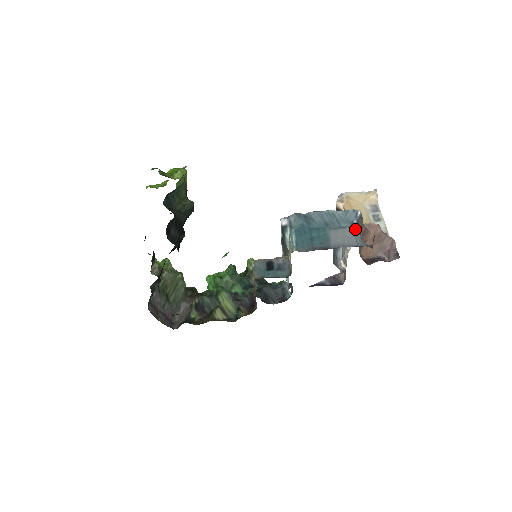
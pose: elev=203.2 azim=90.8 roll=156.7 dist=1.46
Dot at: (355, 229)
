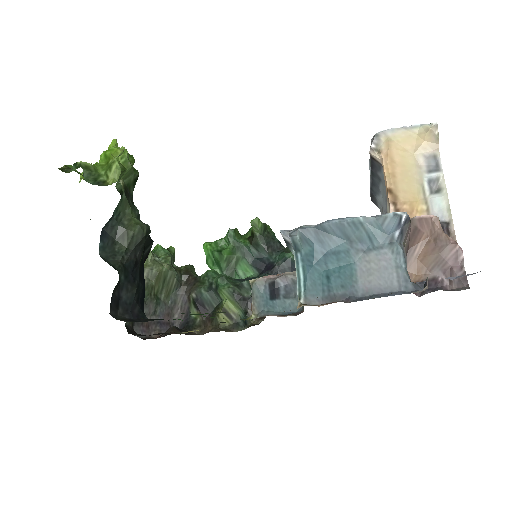
Dot at: (397, 251)
